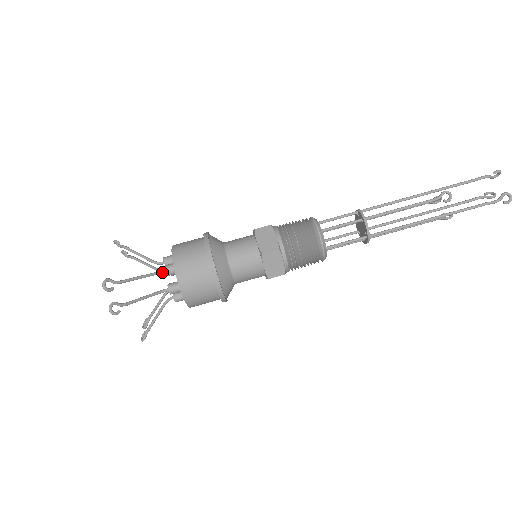
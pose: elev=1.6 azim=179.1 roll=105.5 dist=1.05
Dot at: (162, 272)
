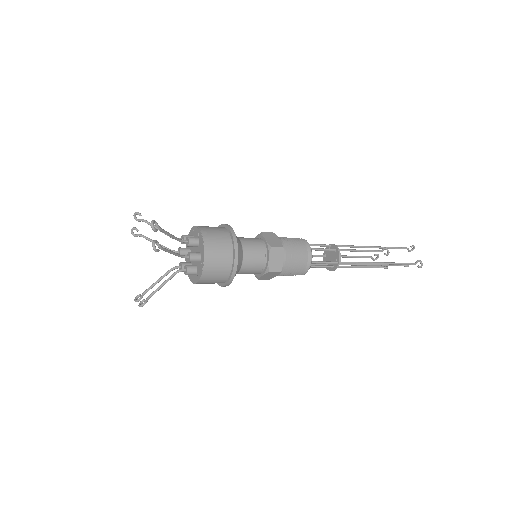
Dot at: (186, 241)
